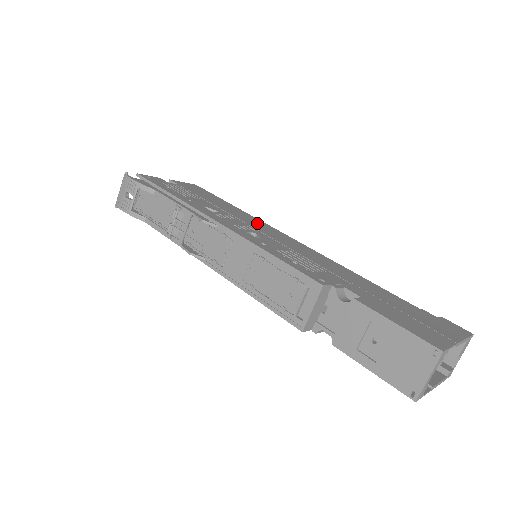
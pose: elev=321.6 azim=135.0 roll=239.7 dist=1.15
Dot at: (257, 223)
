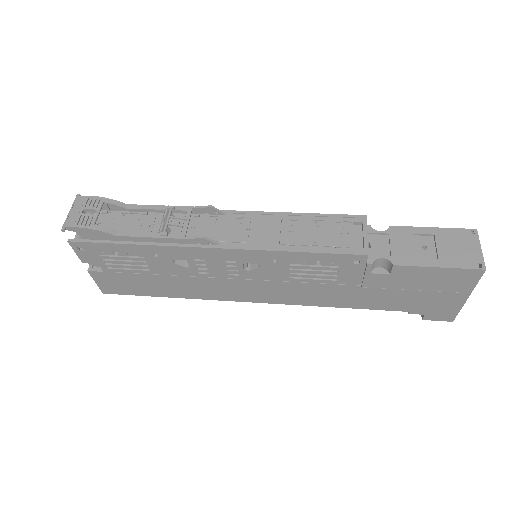
Dot at: occluded
